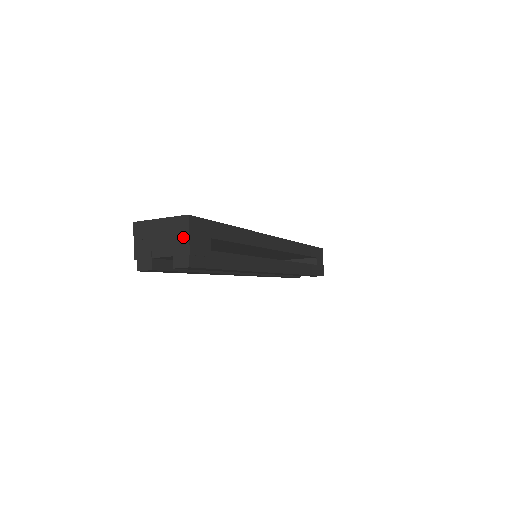
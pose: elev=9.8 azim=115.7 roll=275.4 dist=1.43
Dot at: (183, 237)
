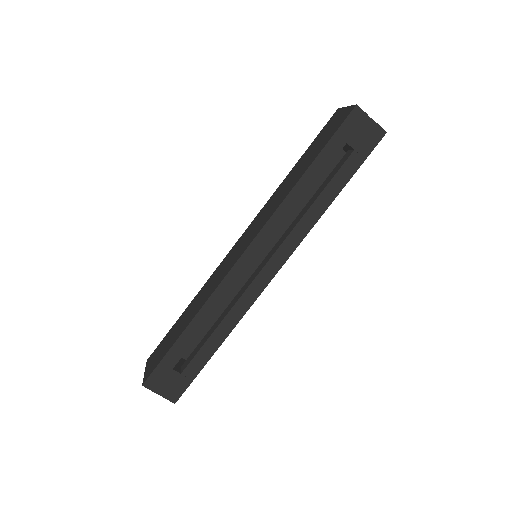
Dot at: (156, 390)
